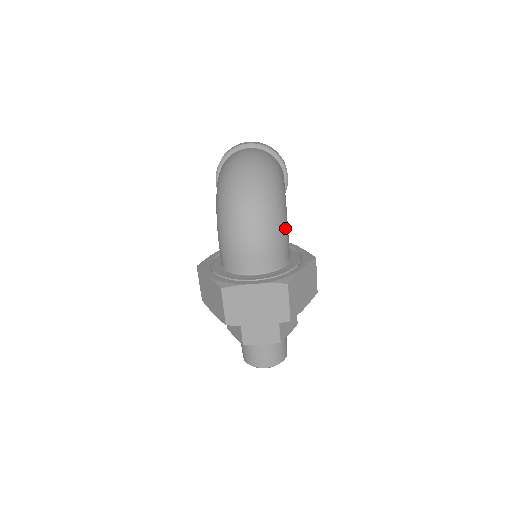
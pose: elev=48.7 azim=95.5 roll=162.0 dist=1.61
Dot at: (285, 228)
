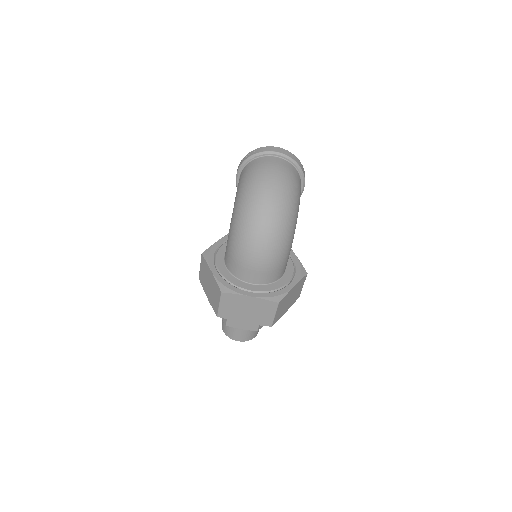
Dot at: (289, 250)
